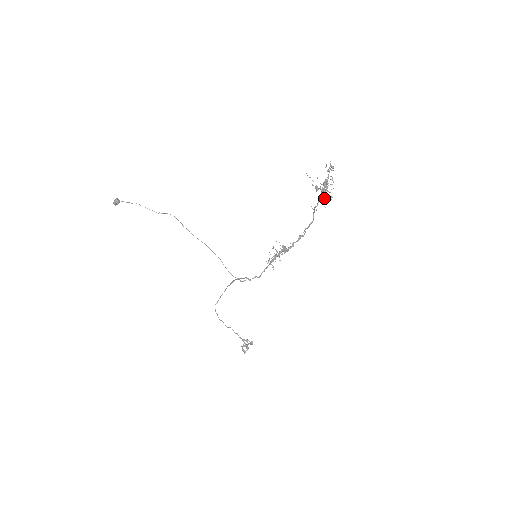
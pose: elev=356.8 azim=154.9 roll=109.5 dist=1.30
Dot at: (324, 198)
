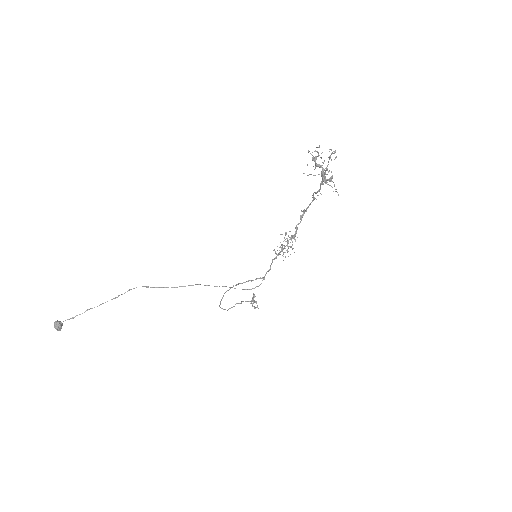
Dot at: occluded
